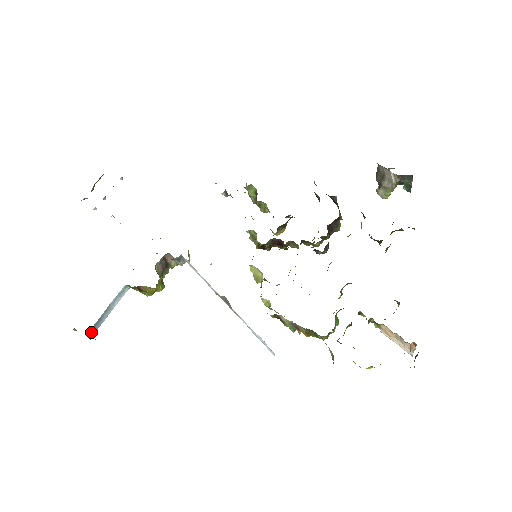
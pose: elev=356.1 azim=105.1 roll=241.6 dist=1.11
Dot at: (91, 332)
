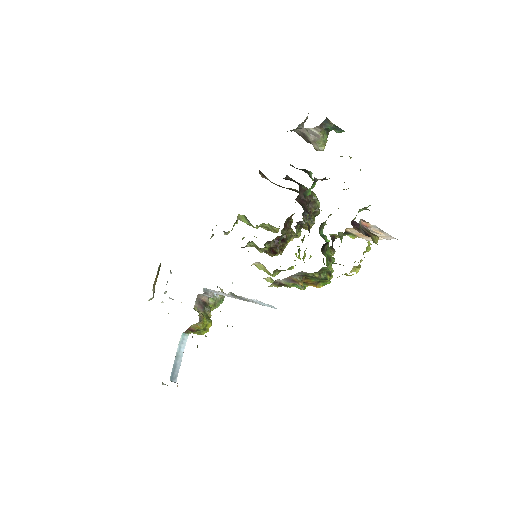
Dot at: (173, 379)
